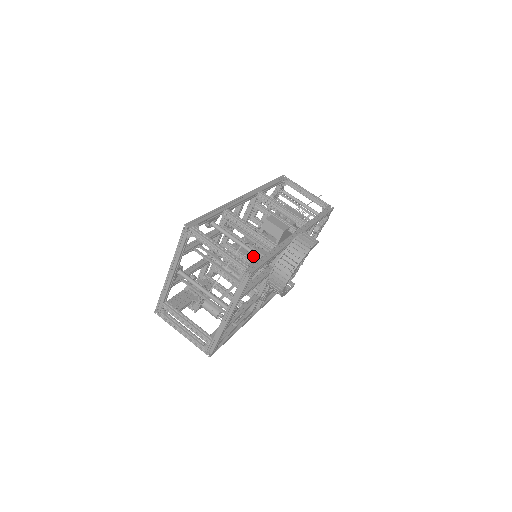
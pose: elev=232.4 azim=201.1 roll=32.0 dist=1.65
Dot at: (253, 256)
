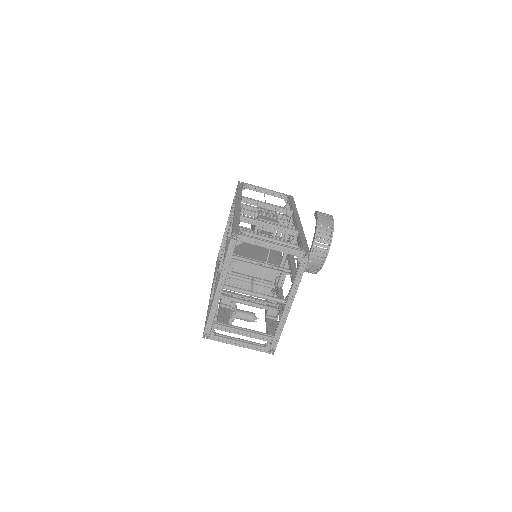
Dot at: (254, 257)
